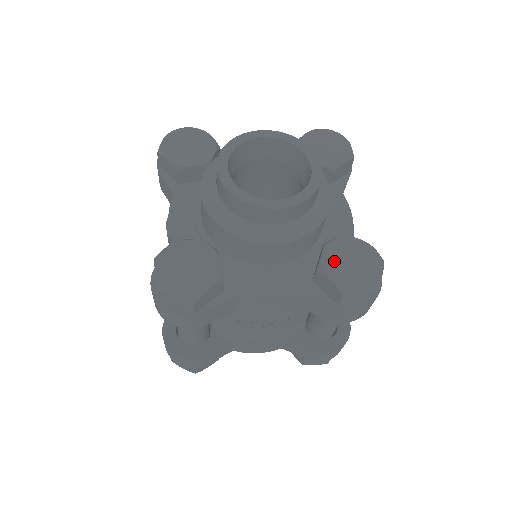
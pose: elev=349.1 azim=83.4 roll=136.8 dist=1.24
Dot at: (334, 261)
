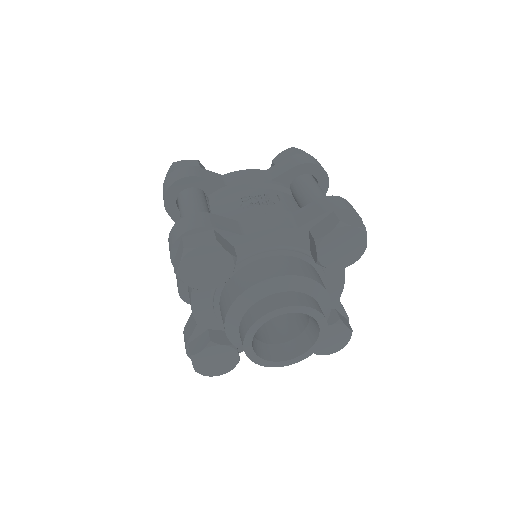
Dot at: occluded
